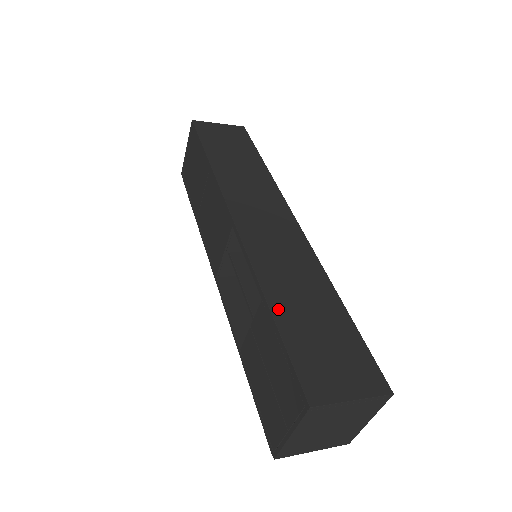
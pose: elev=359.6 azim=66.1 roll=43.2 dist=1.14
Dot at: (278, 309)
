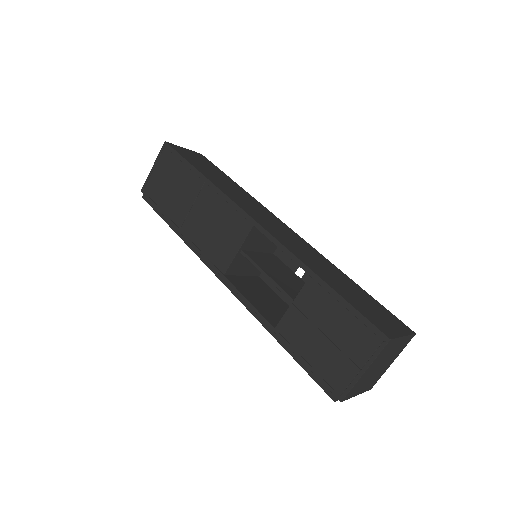
Dot at: (328, 281)
